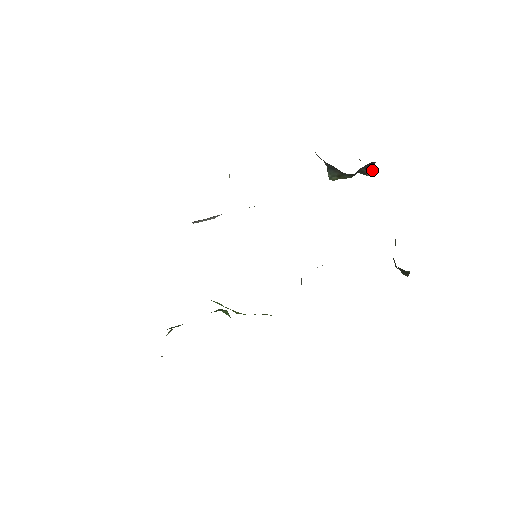
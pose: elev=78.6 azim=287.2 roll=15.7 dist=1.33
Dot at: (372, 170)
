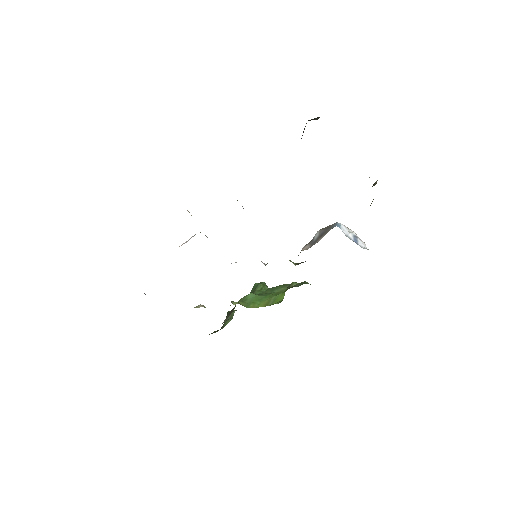
Dot at: (317, 117)
